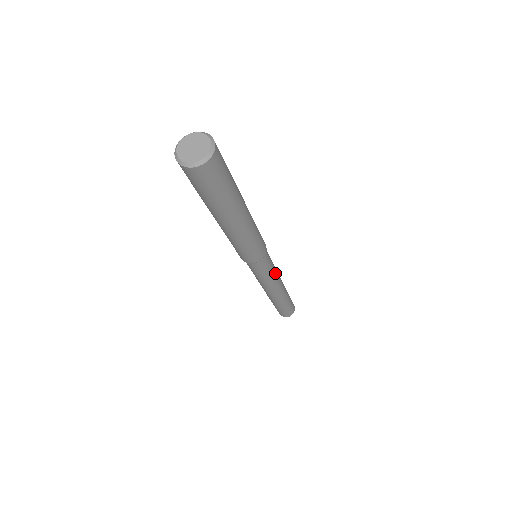
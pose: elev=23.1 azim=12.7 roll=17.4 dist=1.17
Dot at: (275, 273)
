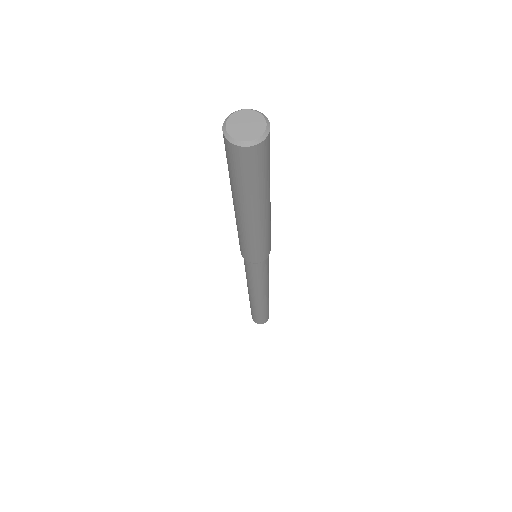
Dot at: (261, 284)
